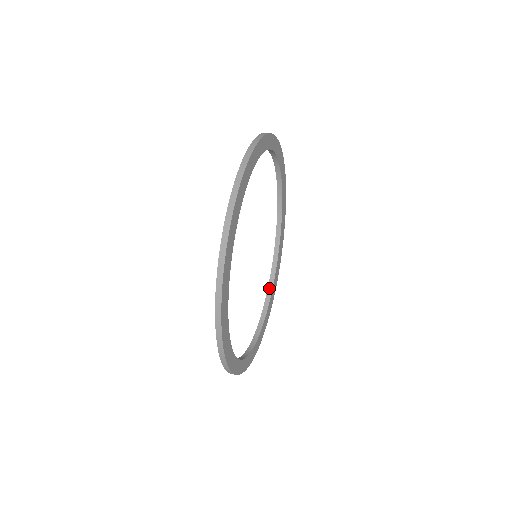
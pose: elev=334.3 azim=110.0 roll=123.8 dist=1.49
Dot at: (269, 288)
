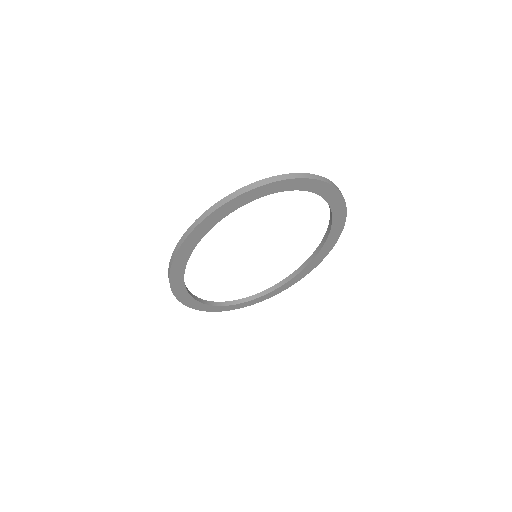
Dot at: (298, 270)
